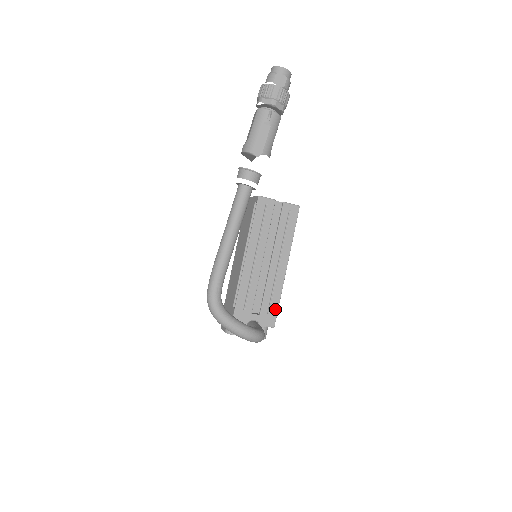
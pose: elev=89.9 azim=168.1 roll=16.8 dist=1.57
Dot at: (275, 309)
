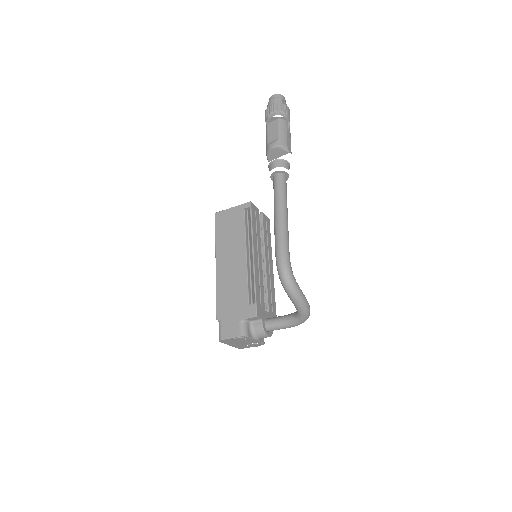
Dot at: (275, 308)
